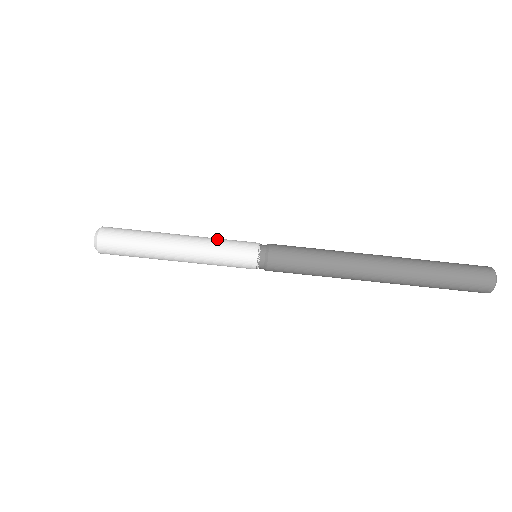
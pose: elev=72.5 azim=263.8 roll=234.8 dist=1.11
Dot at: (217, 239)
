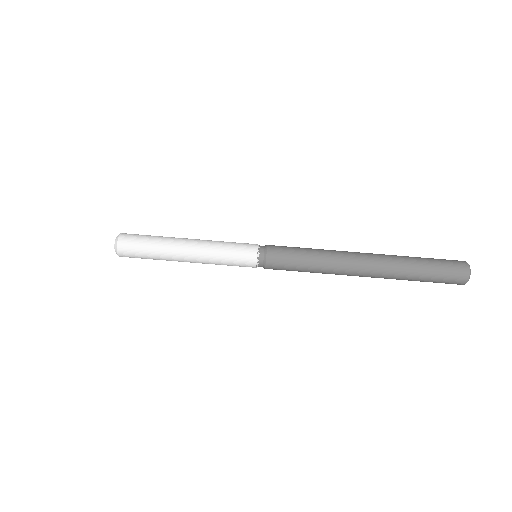
Dot at: (221, 246)
